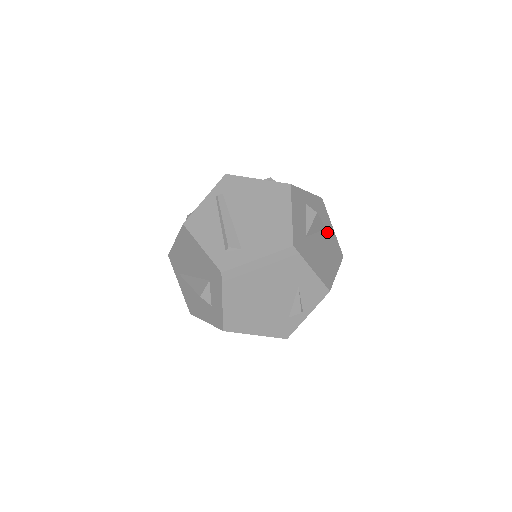
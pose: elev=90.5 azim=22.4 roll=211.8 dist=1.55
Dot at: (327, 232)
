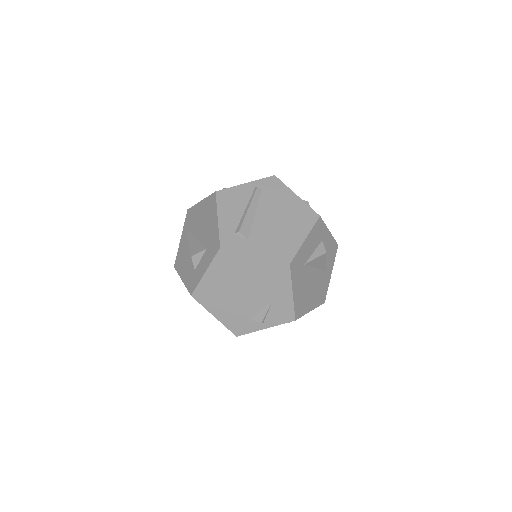
Dot at: (324, 274)
